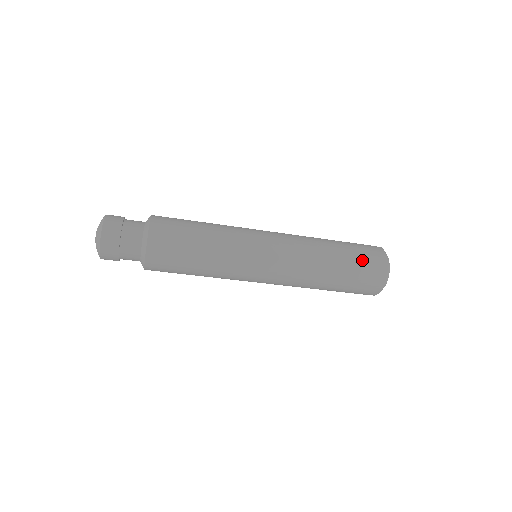
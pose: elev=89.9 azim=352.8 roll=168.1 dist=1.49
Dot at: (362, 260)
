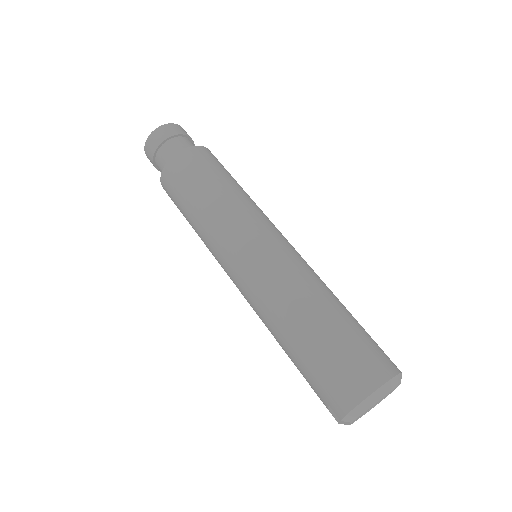
Dot at: (359, 343)
